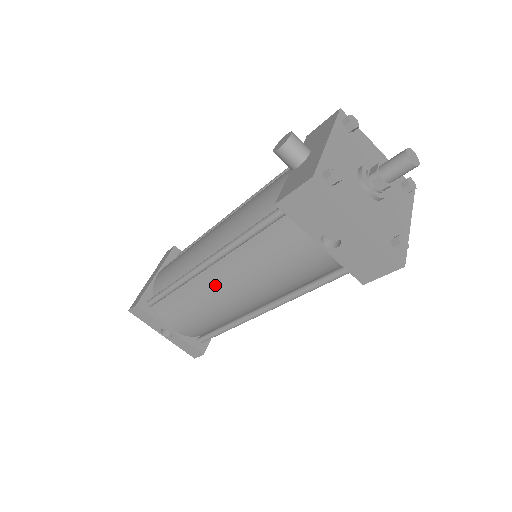
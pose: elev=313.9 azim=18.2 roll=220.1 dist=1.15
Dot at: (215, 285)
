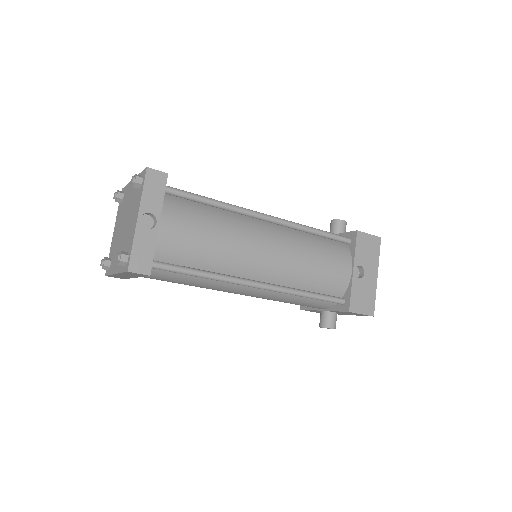
Dot at: (262, 233)
